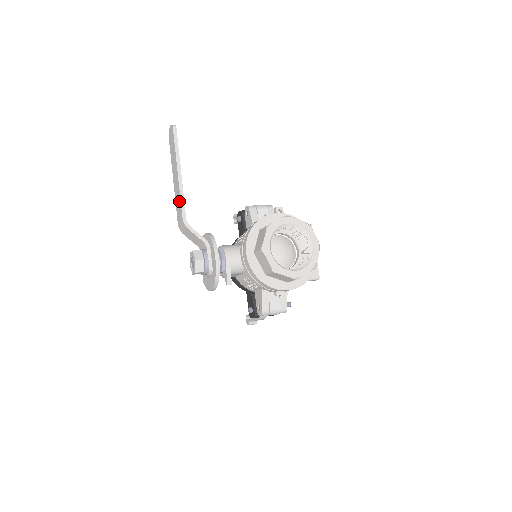
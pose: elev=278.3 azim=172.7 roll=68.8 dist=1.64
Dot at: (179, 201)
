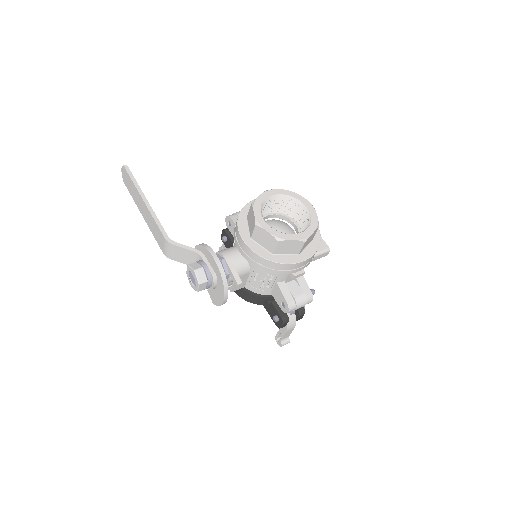
Dot at: (155, 226)
